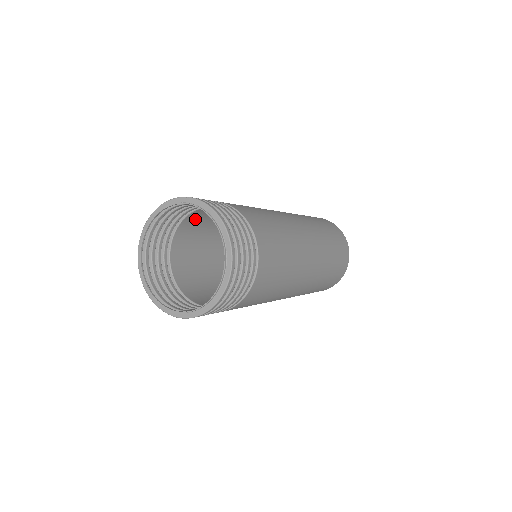
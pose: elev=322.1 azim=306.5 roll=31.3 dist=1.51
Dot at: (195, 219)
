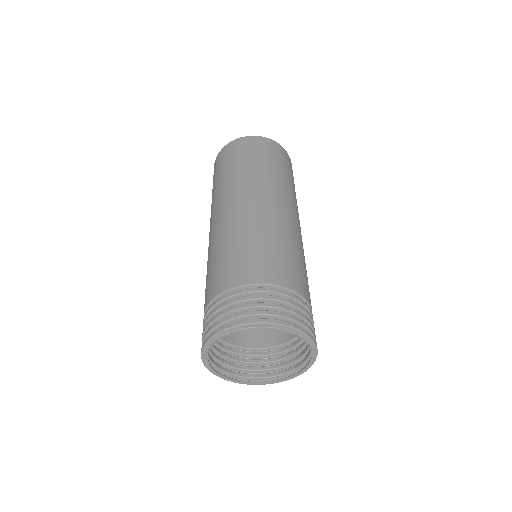
Dot at: occluded
